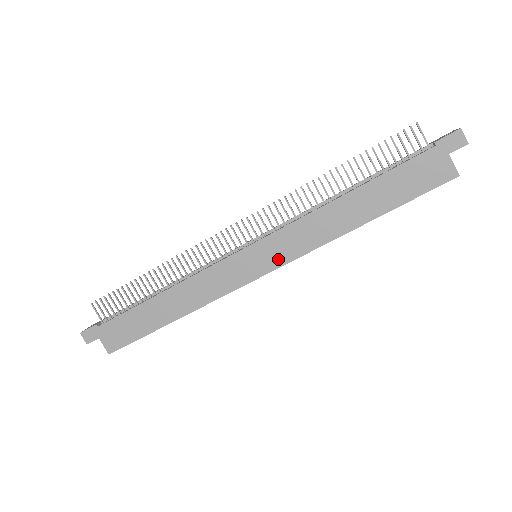
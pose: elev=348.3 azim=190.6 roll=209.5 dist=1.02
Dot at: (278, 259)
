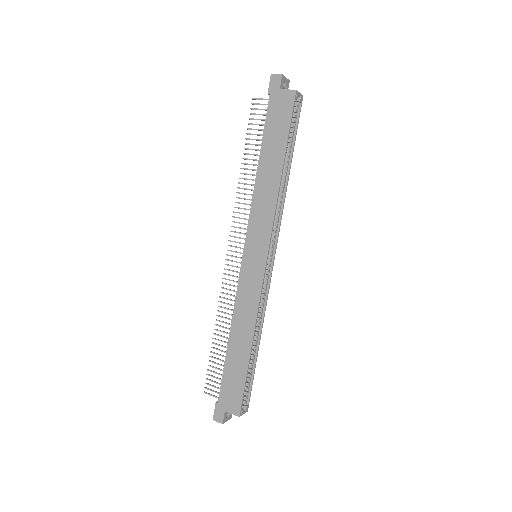
Dot at: (264, 241)
